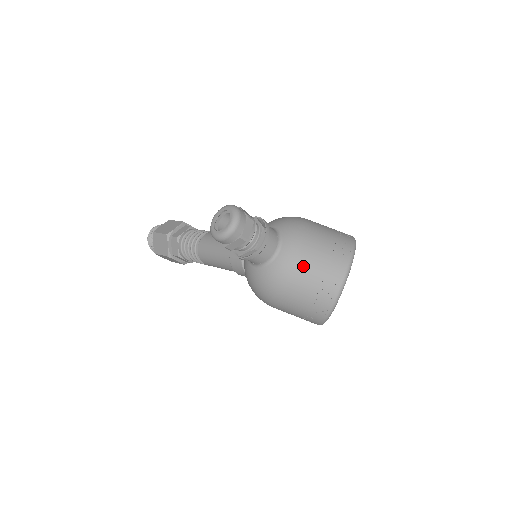
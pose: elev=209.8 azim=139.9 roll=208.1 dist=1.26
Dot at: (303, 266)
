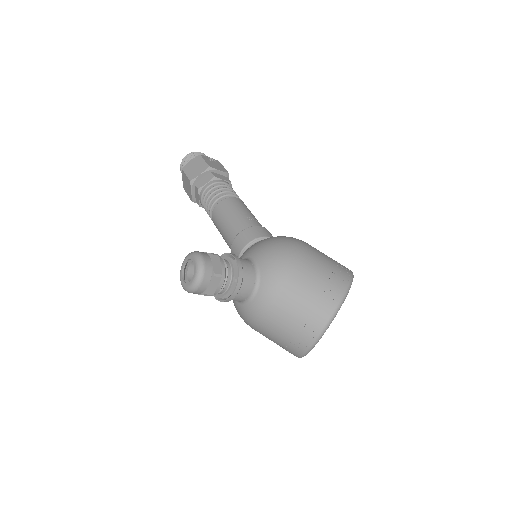
Dot at: (275, 318)
